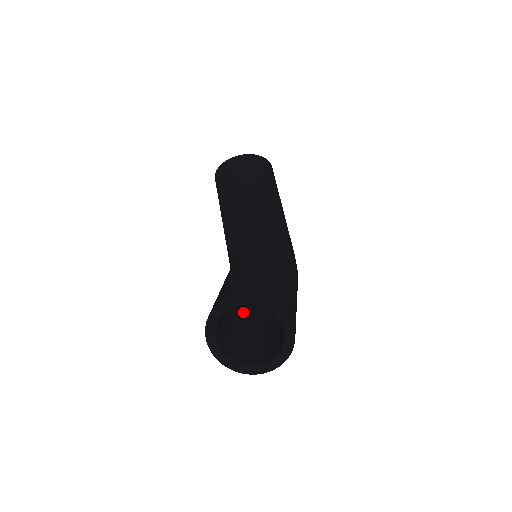
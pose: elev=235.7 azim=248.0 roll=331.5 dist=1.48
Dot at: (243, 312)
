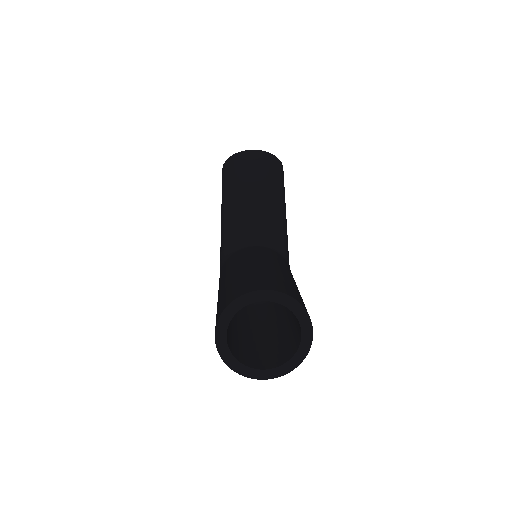
Dot at: occluded
